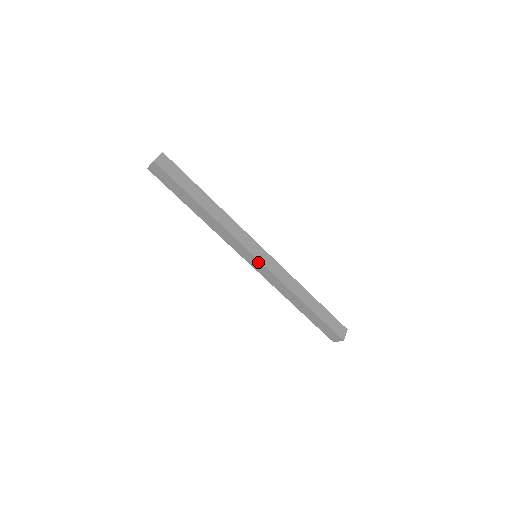
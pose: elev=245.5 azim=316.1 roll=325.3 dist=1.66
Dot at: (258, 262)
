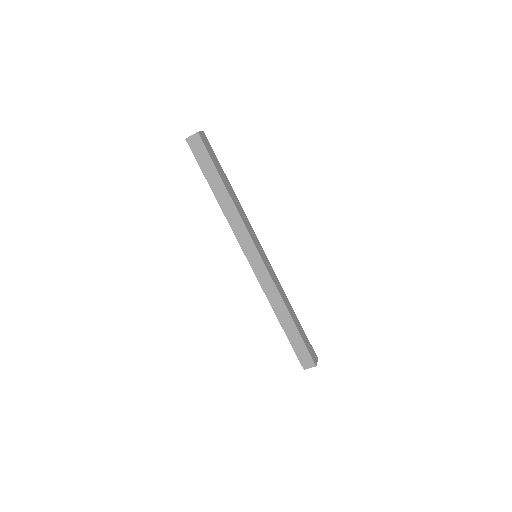
Dot at: (260, 260)
